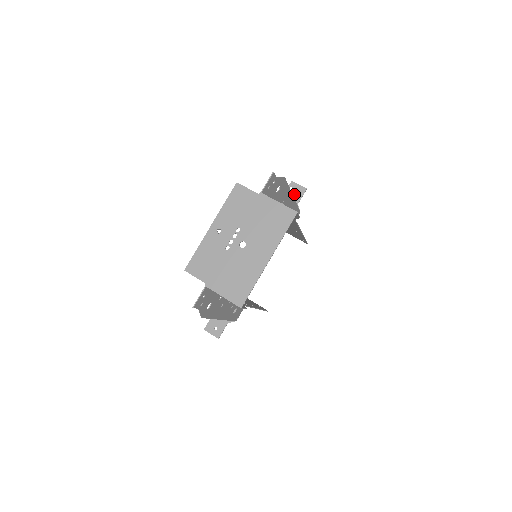
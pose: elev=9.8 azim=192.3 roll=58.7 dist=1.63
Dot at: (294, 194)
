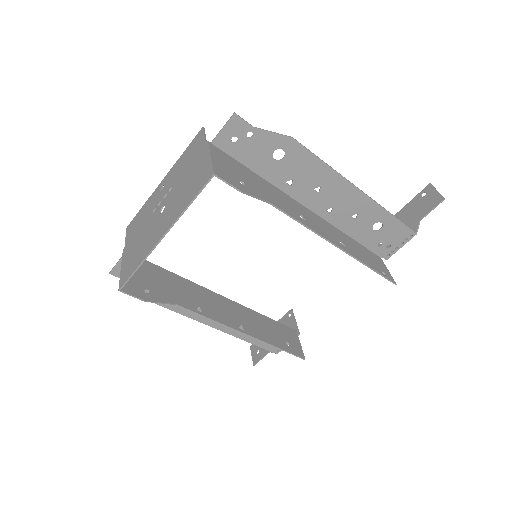
Dot at: (423, 204)
